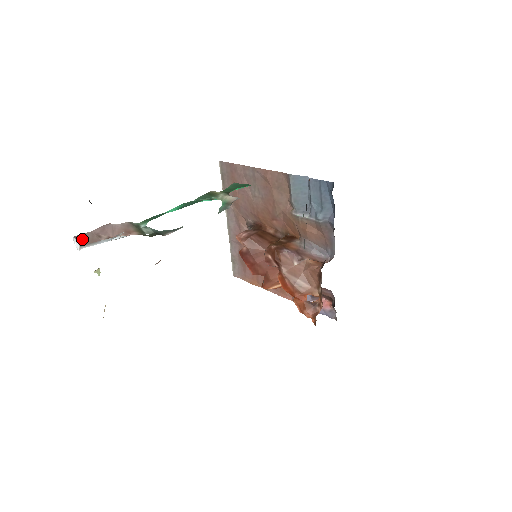
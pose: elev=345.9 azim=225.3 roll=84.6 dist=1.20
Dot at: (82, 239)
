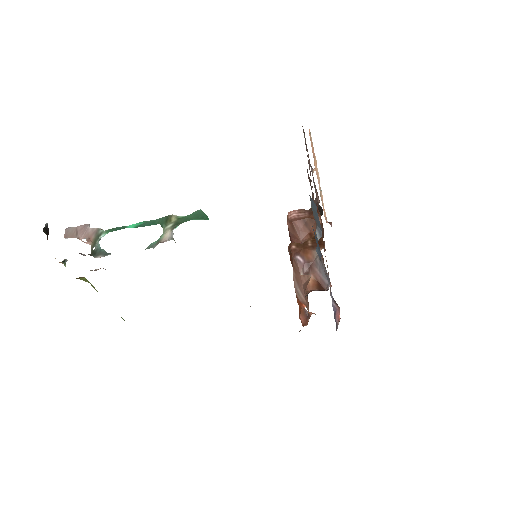
Dot at: (68, 232)
